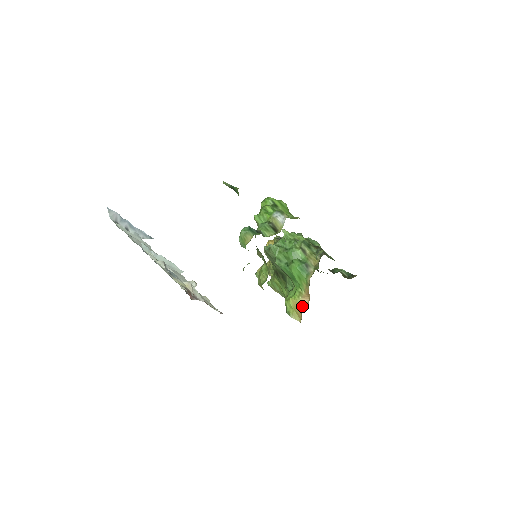
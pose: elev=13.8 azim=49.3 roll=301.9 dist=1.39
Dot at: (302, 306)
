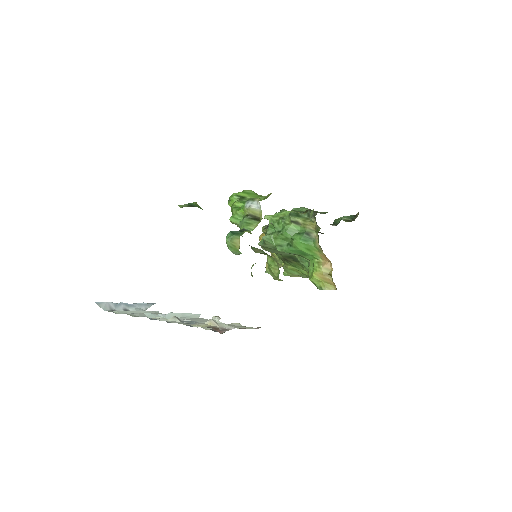
Dot at: (328, 273)
